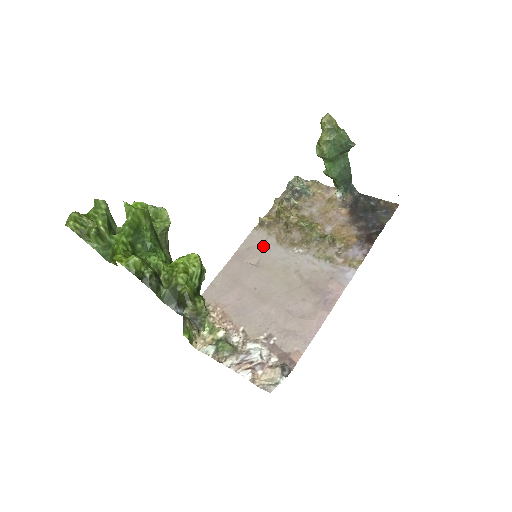
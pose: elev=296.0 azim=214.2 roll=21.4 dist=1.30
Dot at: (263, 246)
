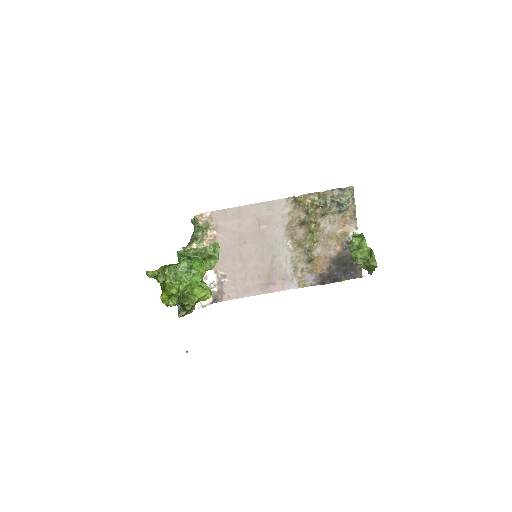
Dot at: (277, 219)
